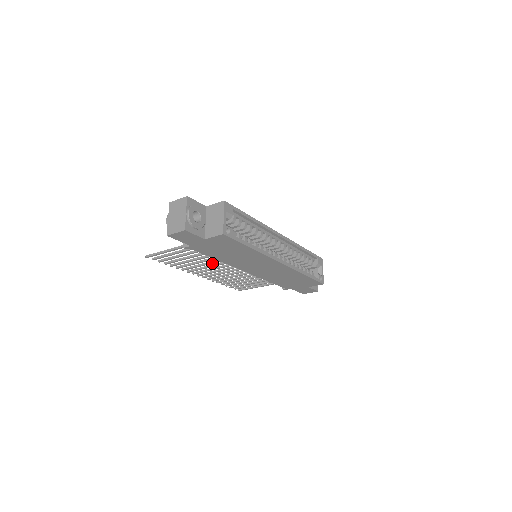
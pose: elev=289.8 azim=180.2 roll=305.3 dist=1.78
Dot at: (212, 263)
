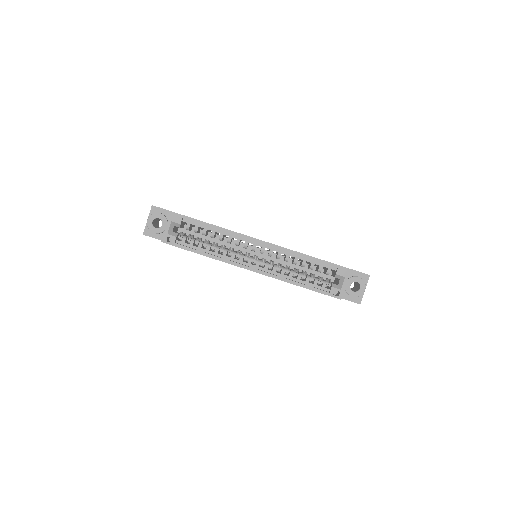
Dot at: occluded
